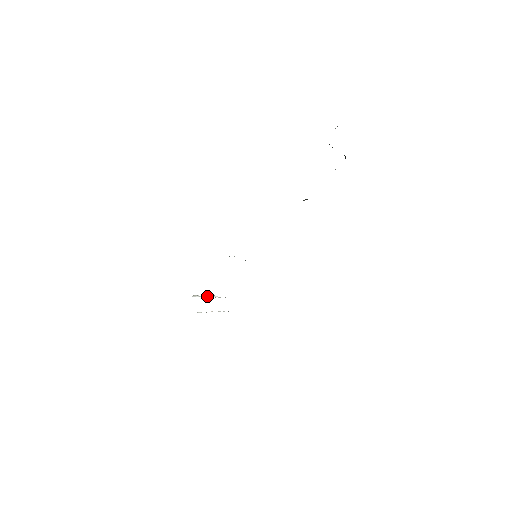
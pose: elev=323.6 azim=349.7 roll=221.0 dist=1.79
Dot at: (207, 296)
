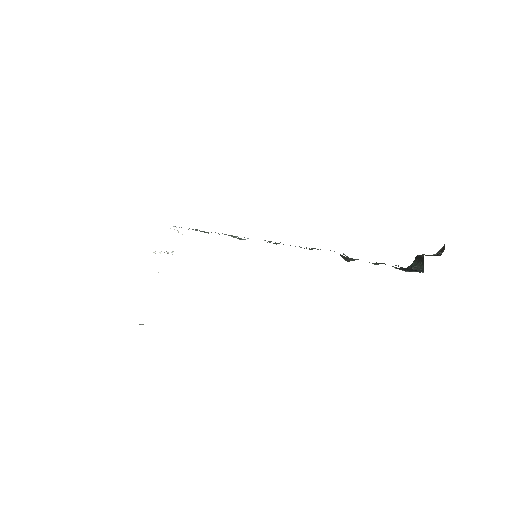
Dot at: occluded
